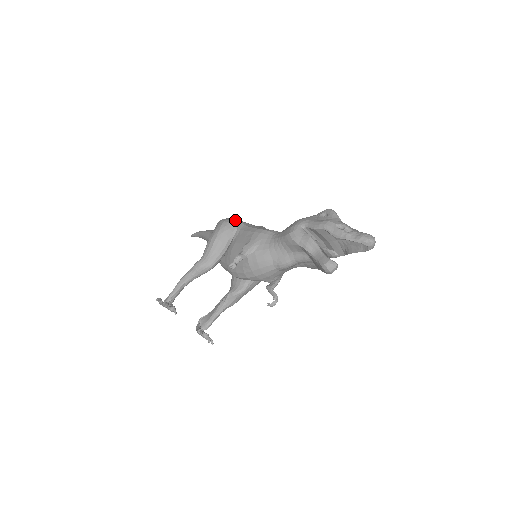
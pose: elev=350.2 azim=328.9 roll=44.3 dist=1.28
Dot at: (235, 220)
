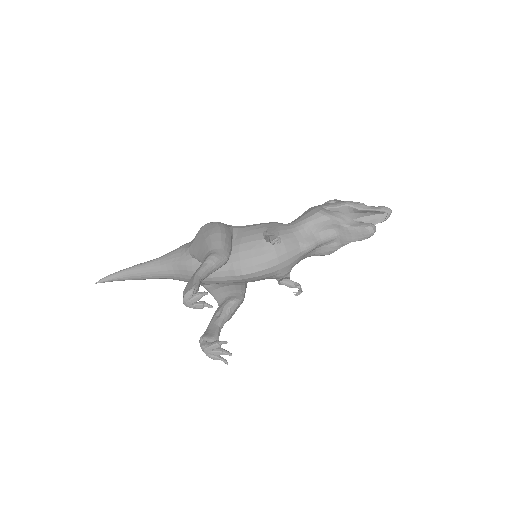
Dot at: occluded
